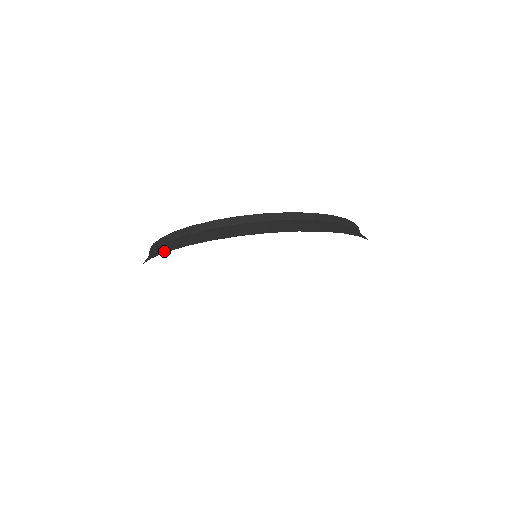
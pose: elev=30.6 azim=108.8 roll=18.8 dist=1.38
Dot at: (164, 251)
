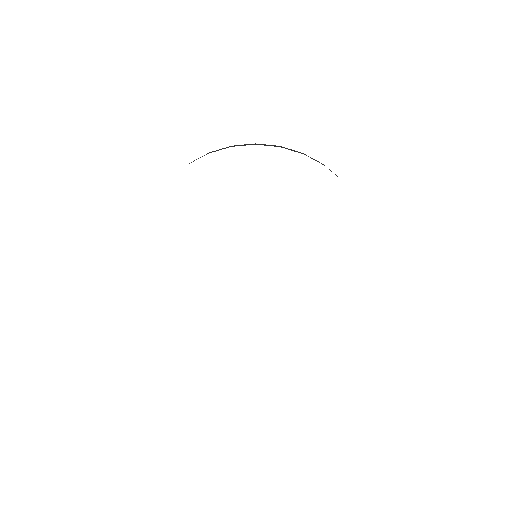
Dot at: occluded
